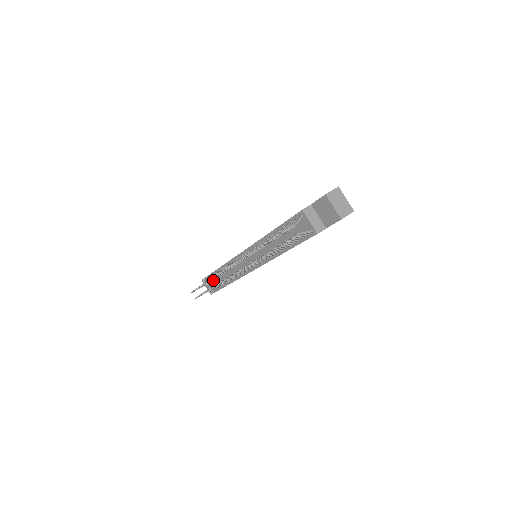
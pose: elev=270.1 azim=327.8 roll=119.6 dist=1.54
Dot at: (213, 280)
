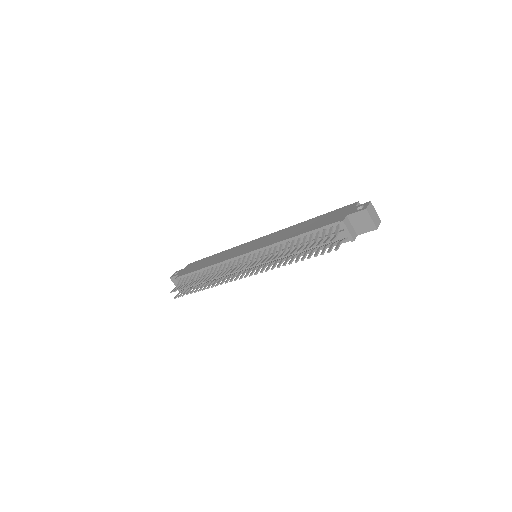
Dot at: occluded
